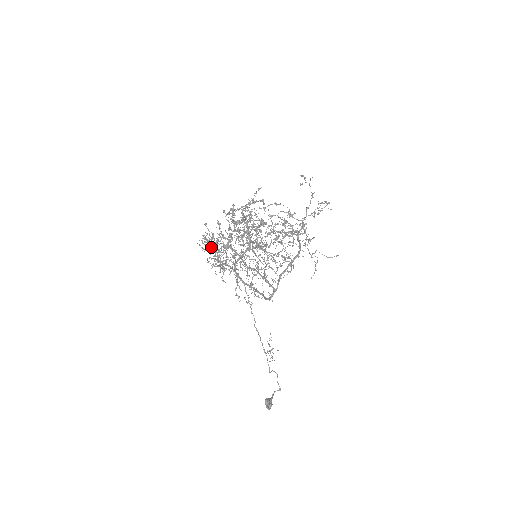
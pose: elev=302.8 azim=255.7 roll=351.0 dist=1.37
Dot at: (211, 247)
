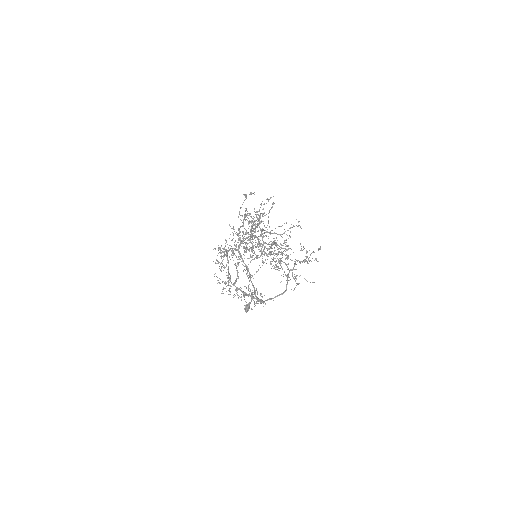
Dot at: occluded
